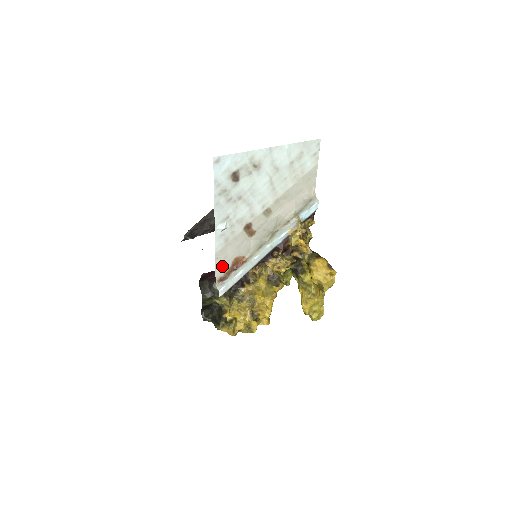
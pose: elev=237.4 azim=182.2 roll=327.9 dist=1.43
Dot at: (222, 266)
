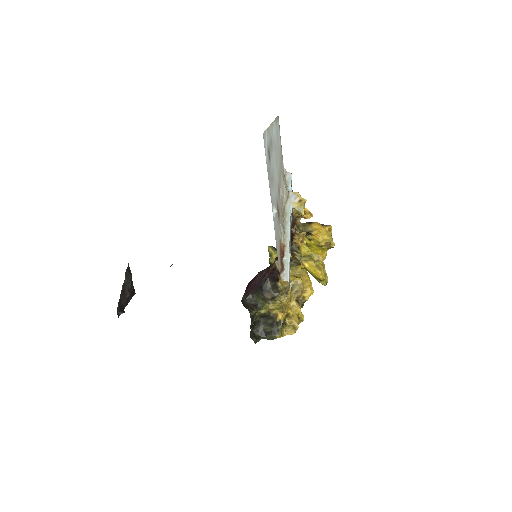
Dot at: (278, 256)
